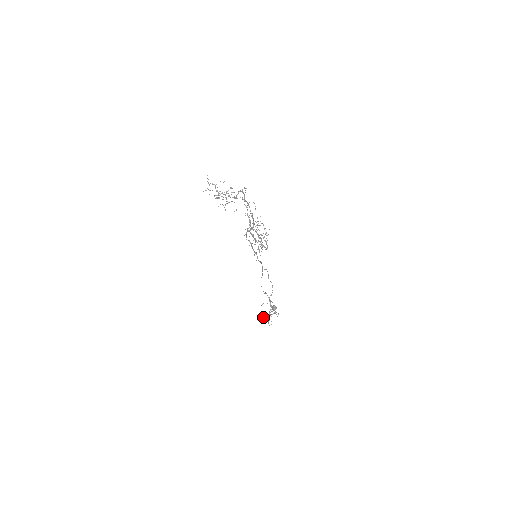
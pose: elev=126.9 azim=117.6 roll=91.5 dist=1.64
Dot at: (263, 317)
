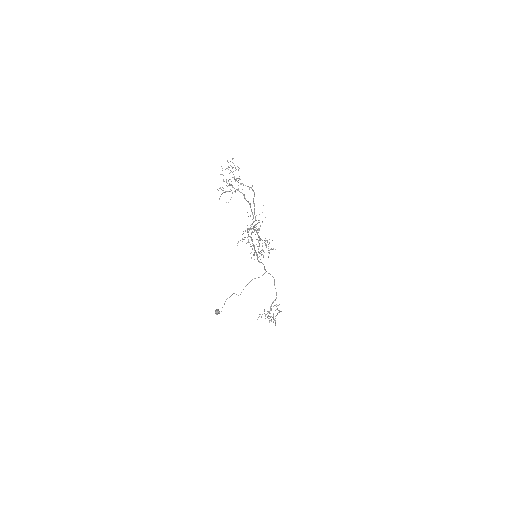
Dot at: (262, 314)
